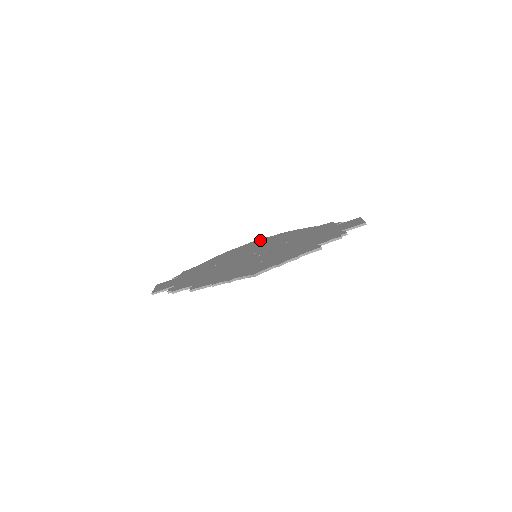
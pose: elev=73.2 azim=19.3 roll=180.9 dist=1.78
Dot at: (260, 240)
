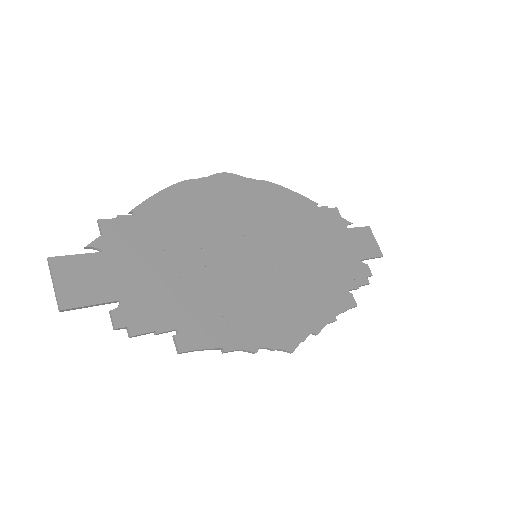
Dot at: (236, 182)
